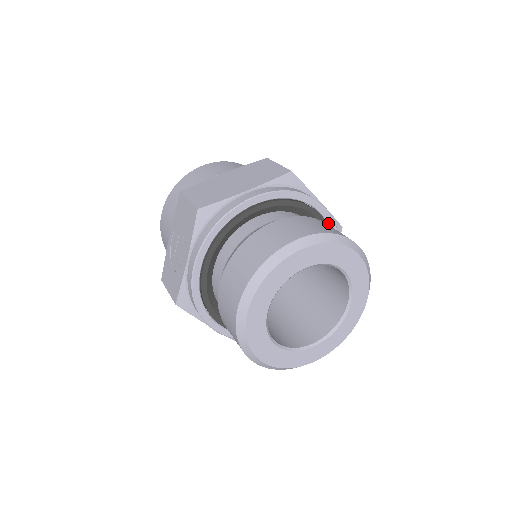
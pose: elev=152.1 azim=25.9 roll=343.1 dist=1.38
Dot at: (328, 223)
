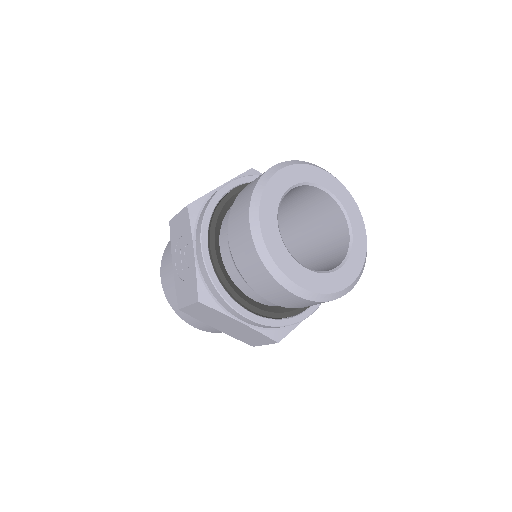
Dot at: occluded
